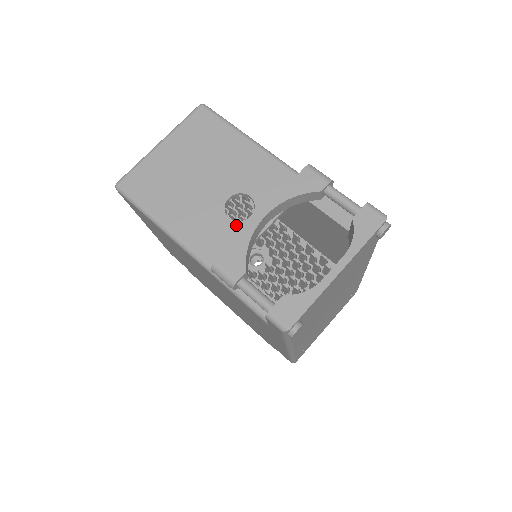
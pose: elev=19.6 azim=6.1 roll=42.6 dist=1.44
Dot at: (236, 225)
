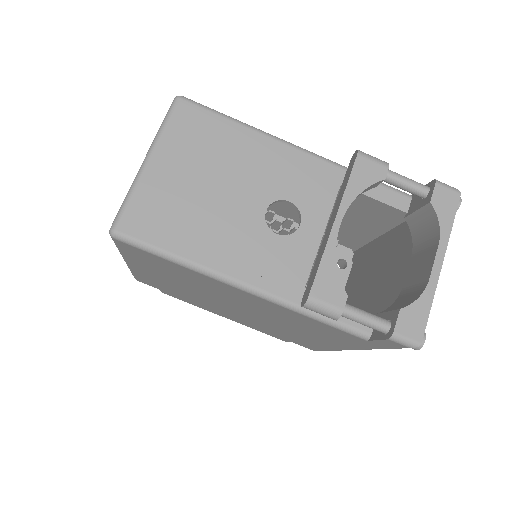
Dot at: (289, 240)
